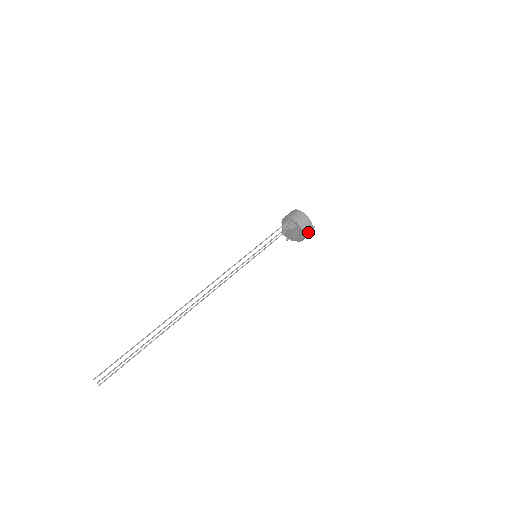
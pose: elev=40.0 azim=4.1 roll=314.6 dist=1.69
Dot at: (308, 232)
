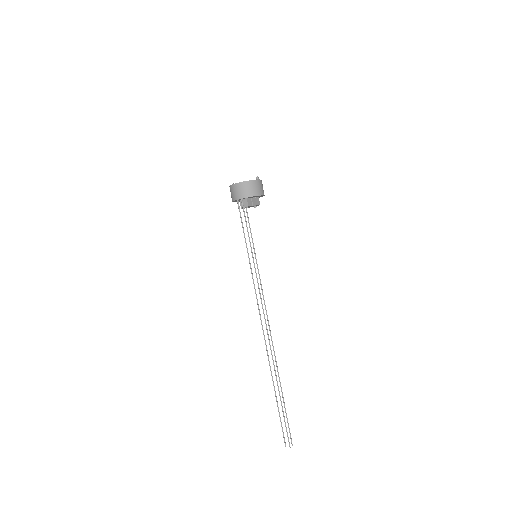
Dot at: (259, 187)
